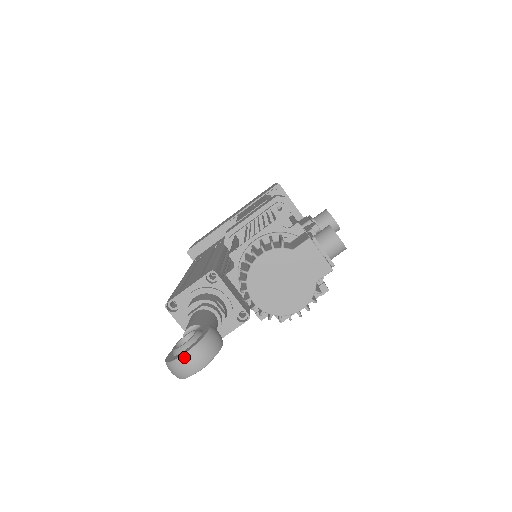
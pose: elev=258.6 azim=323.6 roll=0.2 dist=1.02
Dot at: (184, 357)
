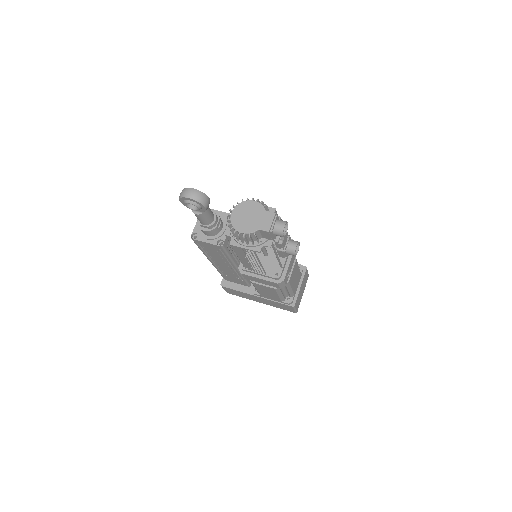
Dot at: (191, 189)
